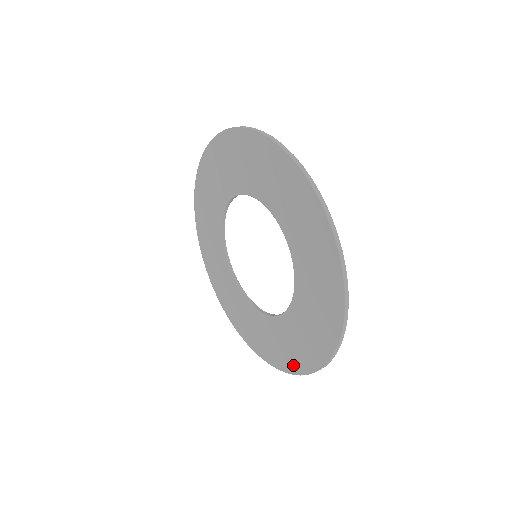
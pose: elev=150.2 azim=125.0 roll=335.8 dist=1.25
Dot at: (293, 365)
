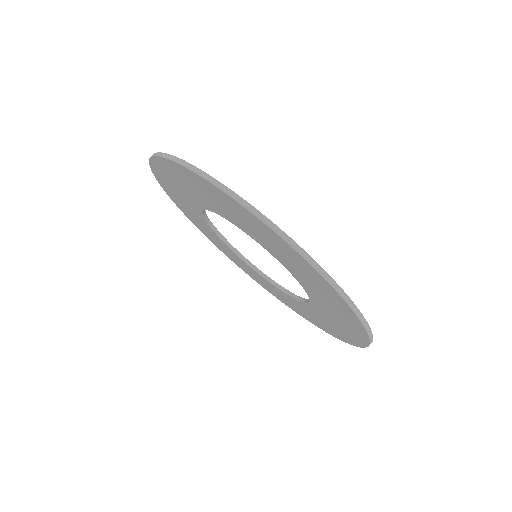
Dot at: (323, 328)
